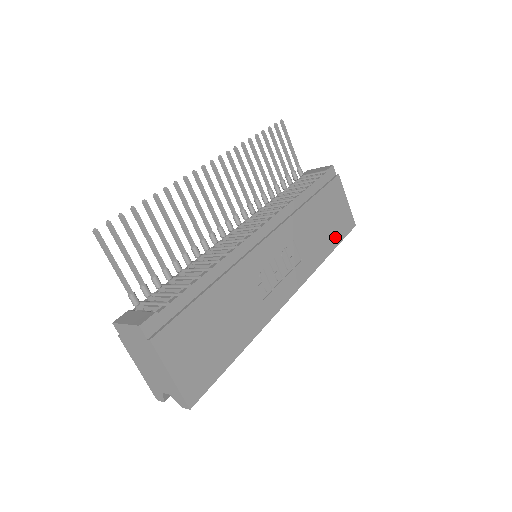
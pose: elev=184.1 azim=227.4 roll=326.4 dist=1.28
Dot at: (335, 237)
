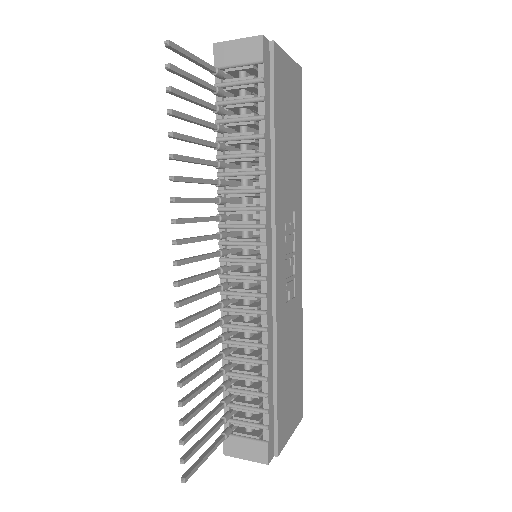
Dot at: (298, 126)
